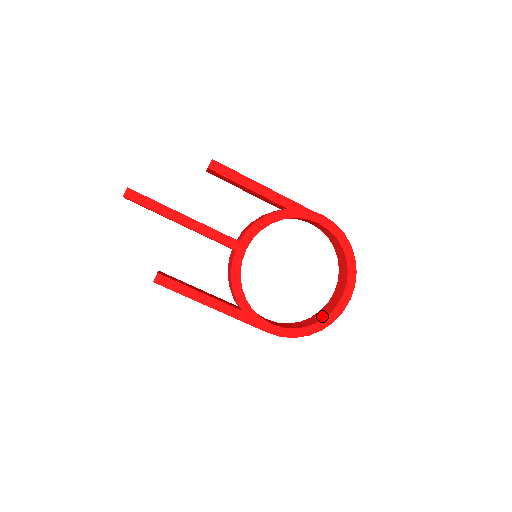
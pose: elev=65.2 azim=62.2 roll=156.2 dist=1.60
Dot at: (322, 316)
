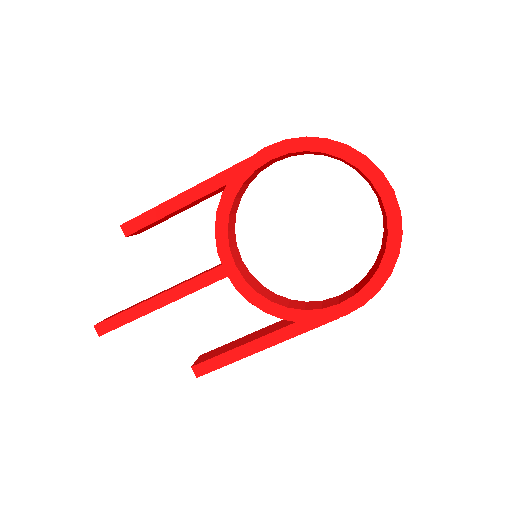
Dot at: (385, 238)
